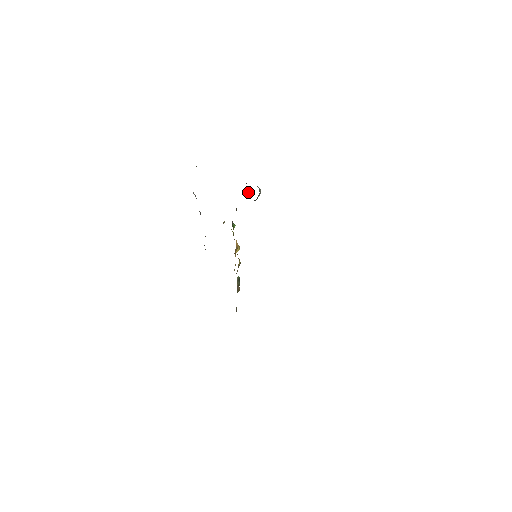
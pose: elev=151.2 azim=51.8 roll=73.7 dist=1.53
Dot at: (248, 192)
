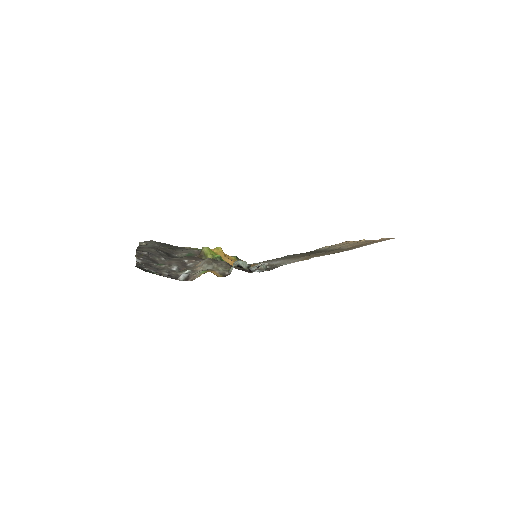
Dot at: (249, 268)
